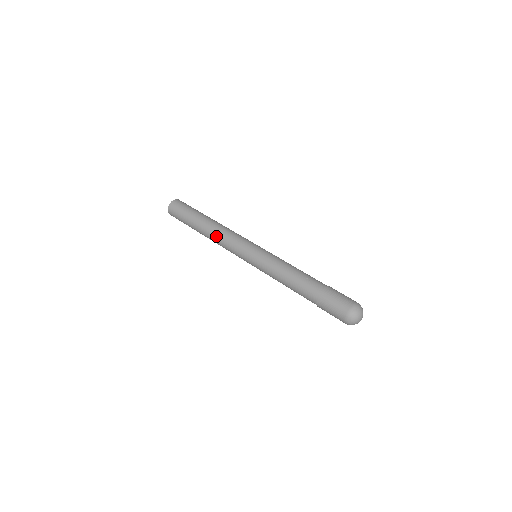
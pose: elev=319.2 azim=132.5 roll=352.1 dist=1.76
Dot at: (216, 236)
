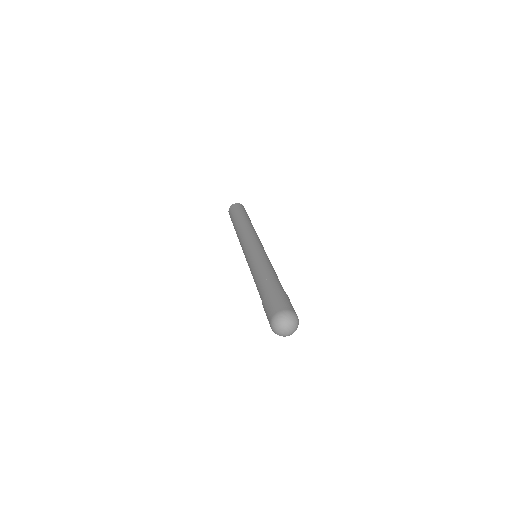
Dot at: (238, 235)
